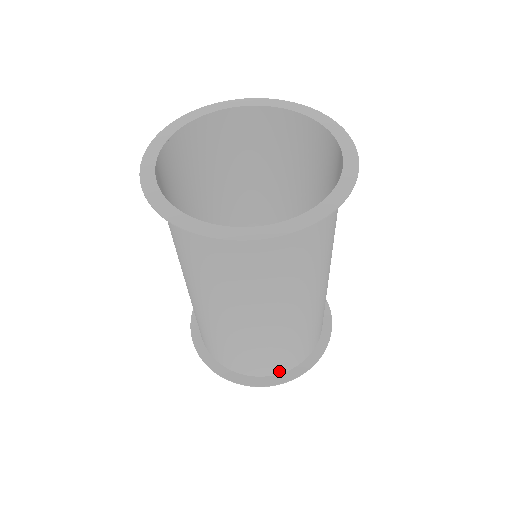
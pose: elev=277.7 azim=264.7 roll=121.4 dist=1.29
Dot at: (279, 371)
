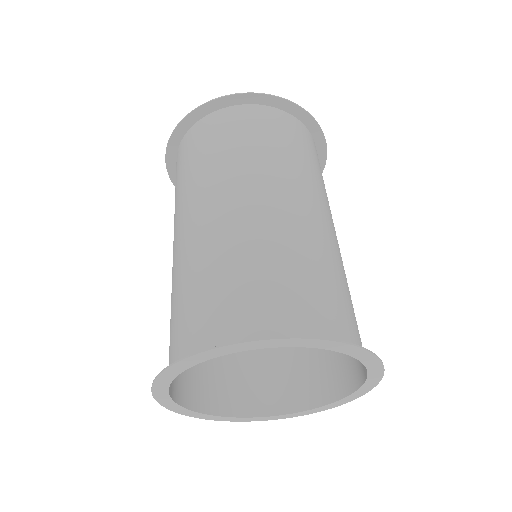
Dot at: occluded
